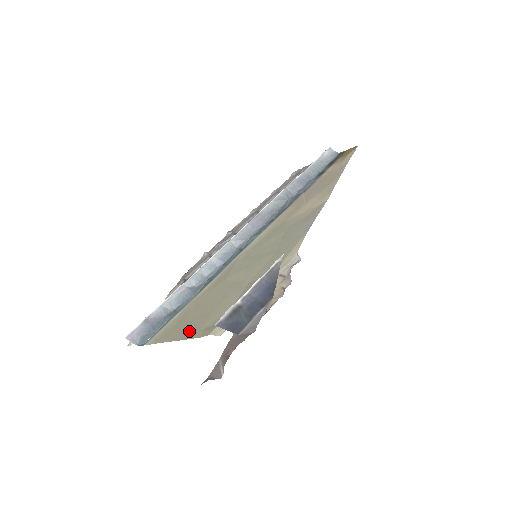
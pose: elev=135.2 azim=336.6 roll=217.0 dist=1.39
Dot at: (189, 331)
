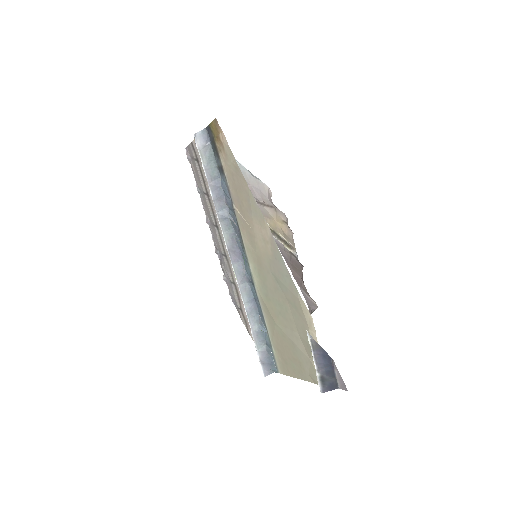
Dot at: (300, 373)
